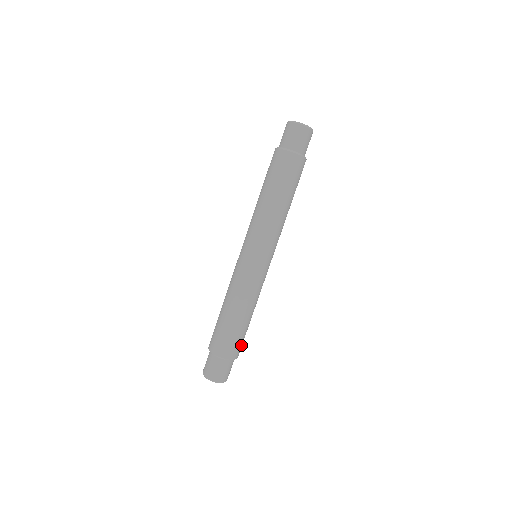
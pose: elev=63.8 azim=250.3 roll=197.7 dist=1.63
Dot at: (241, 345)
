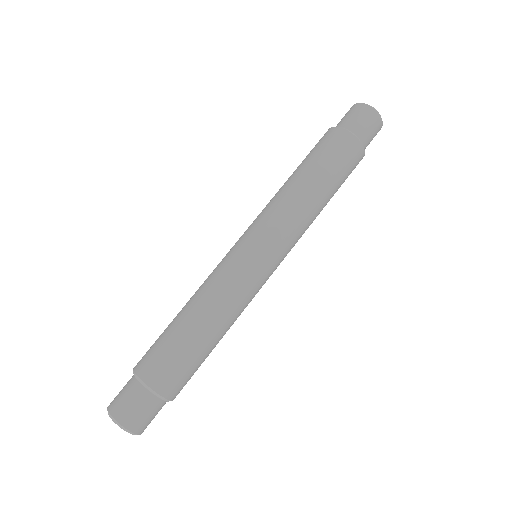
Dot at: (187, 381)
